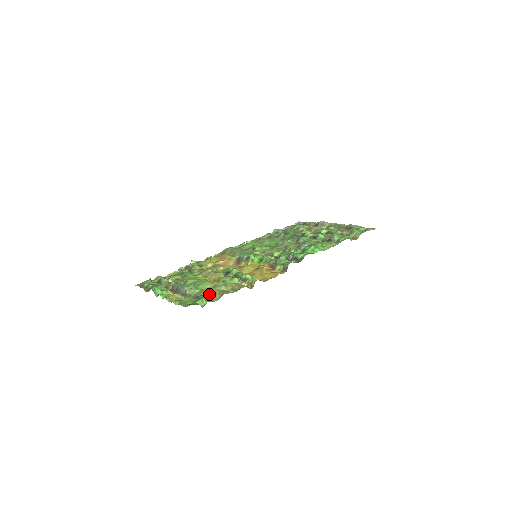
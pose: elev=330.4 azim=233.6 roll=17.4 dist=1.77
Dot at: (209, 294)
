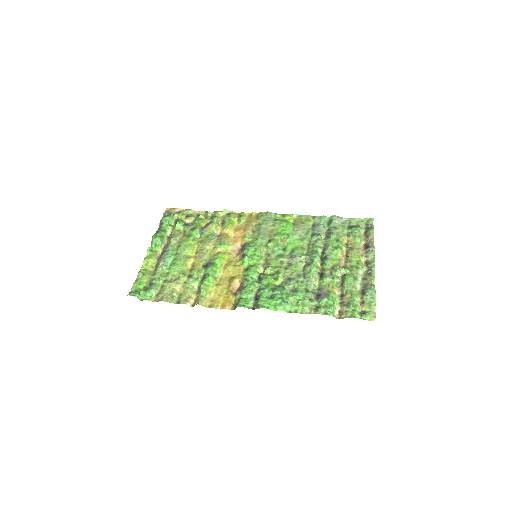
Dot at: (162, 287)
